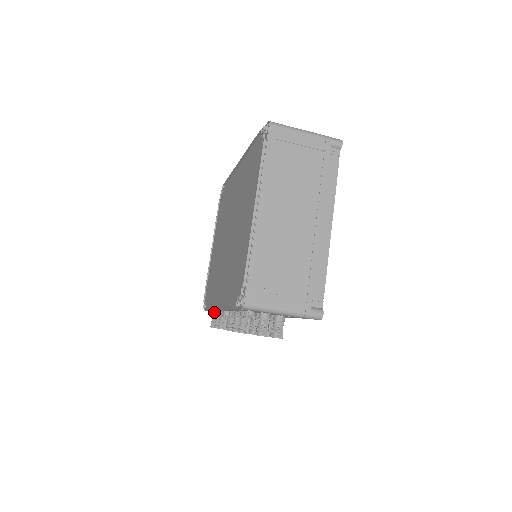
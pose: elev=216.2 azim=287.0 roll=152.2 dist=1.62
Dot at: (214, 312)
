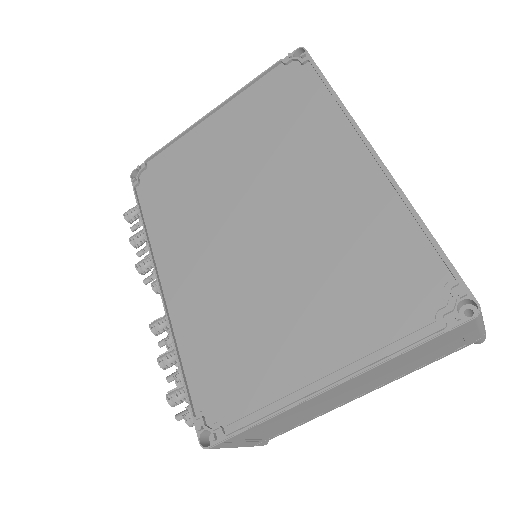
Dot at: occluded
